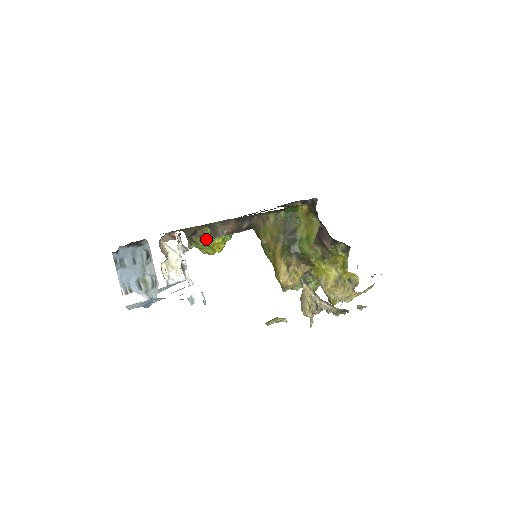
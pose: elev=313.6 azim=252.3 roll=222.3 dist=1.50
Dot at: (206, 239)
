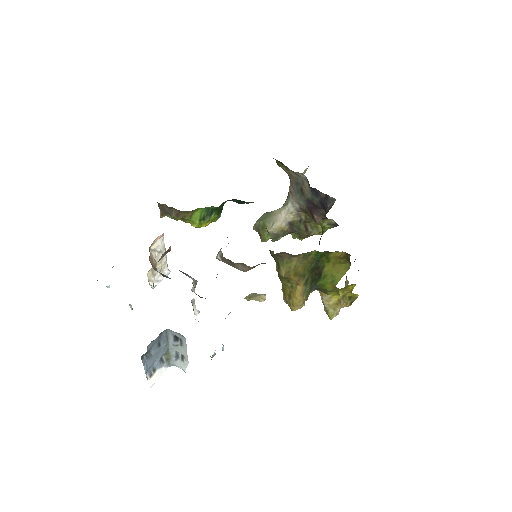
Dot at: (192, 222)
